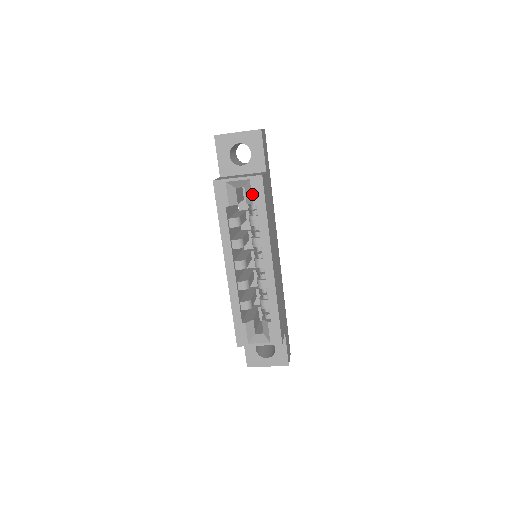
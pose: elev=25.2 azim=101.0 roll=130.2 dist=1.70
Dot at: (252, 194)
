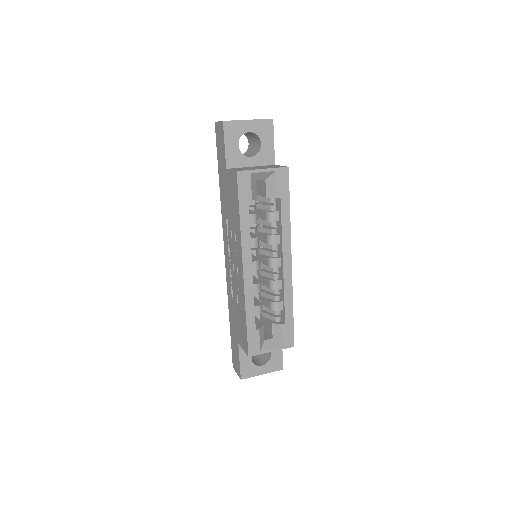
Dot at: (277, 187)
